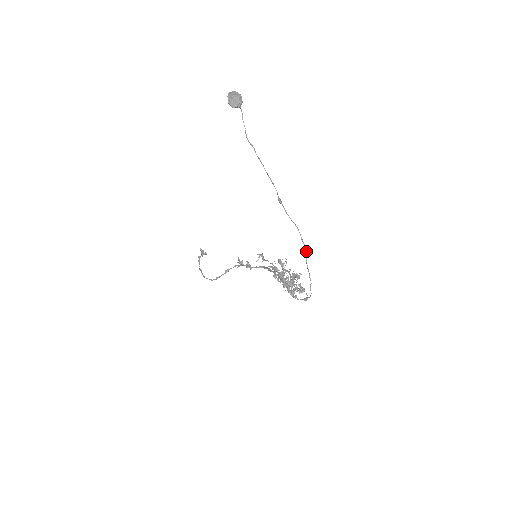
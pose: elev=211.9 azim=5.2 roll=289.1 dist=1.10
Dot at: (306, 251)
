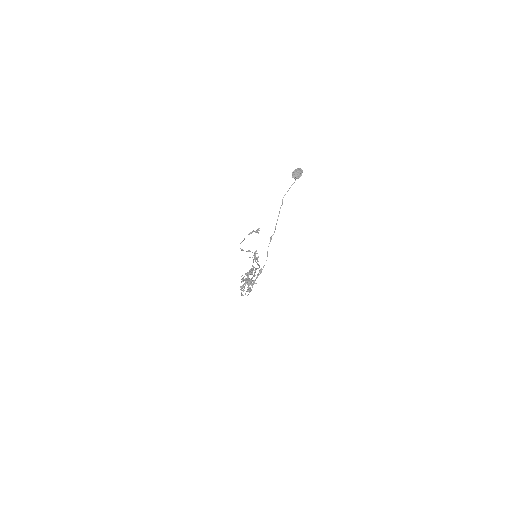
Dot at: occluded
